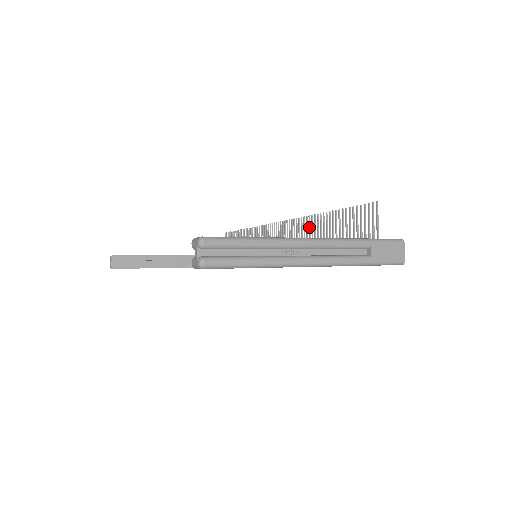
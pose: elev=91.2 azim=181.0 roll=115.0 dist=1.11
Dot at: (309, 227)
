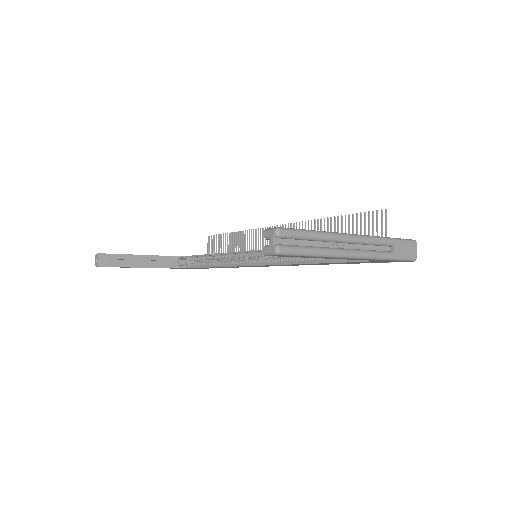
Dot at: occluded
